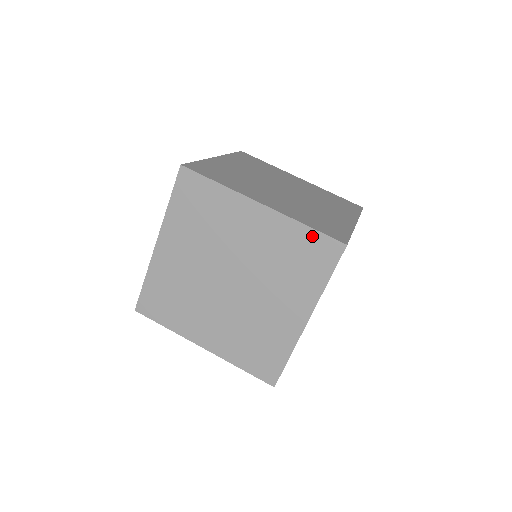
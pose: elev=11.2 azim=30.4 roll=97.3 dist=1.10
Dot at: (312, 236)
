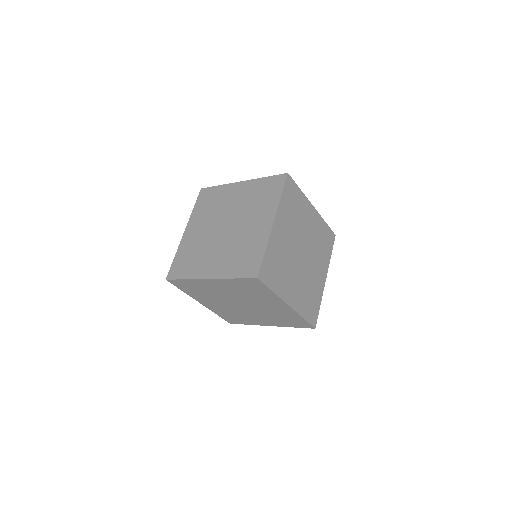
Dot at: (269, 180)
